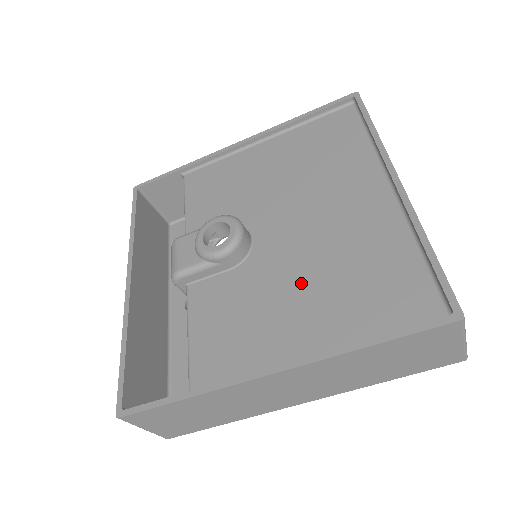
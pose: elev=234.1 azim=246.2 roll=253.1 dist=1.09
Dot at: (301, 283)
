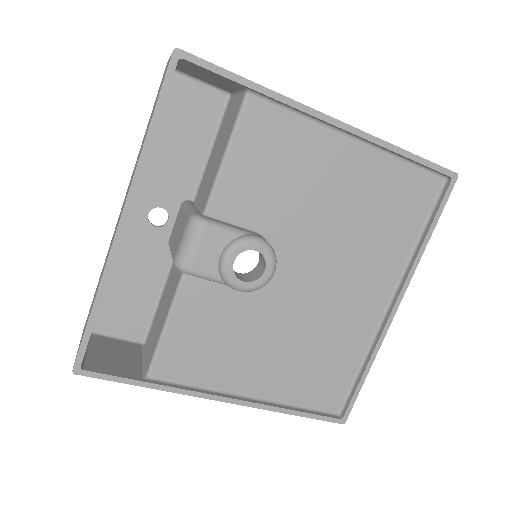
Dot at: (280, 338)
